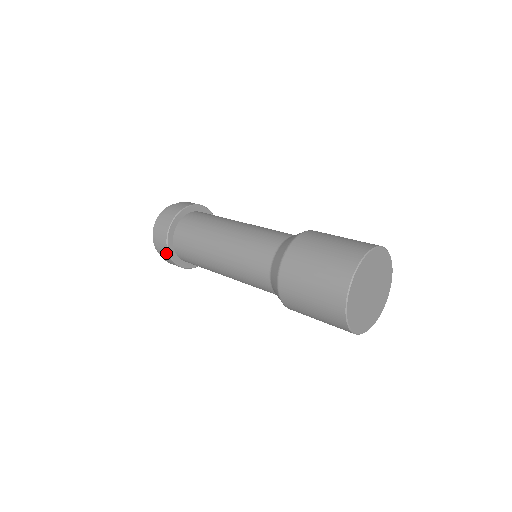
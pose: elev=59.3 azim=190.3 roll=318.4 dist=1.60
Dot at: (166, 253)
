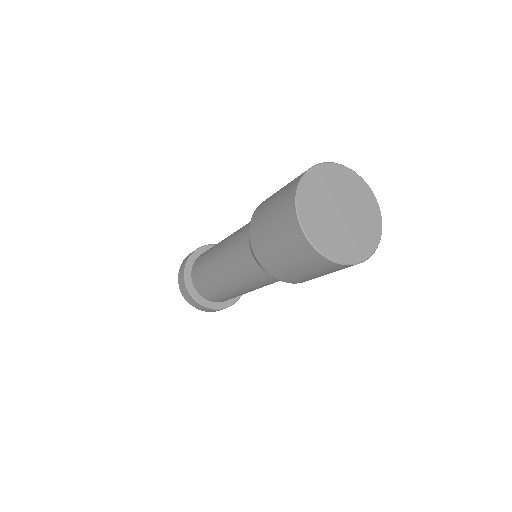
Dot at: (184, 284)
